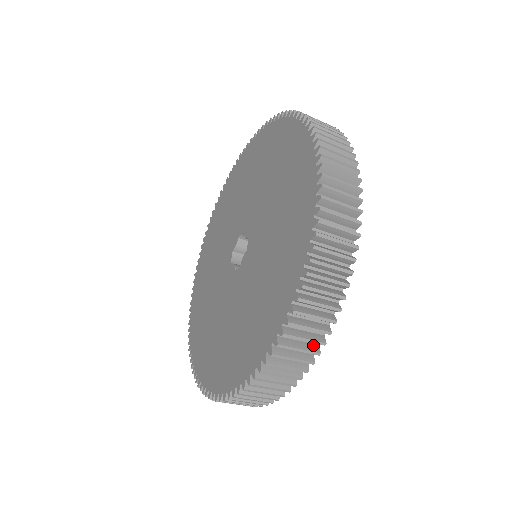
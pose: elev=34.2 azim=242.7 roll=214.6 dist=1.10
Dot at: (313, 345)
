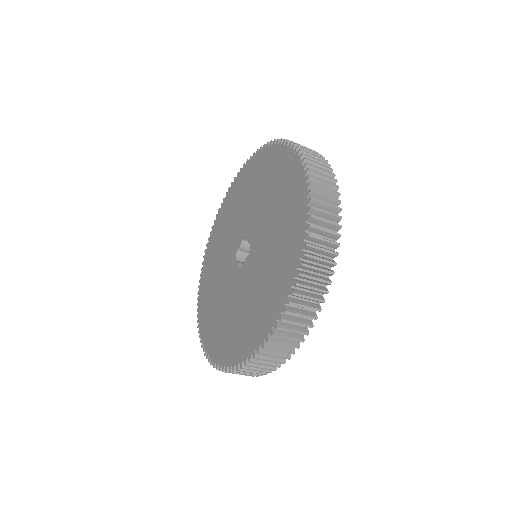
Dot at: (295, 341)
